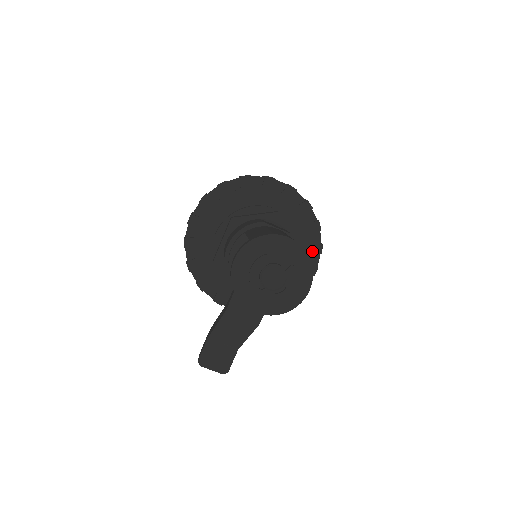
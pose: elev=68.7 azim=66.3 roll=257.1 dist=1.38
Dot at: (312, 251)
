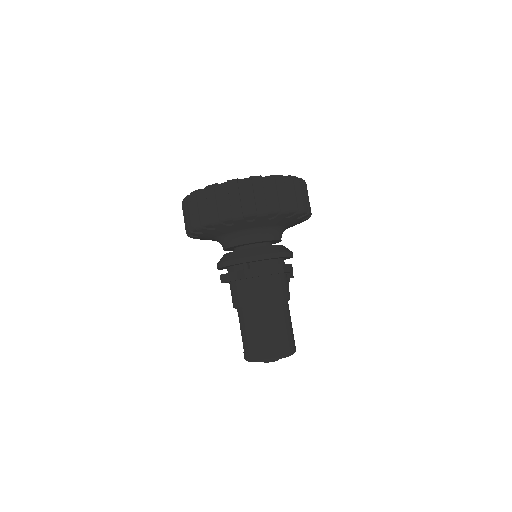
Dot at: (294, 218)
